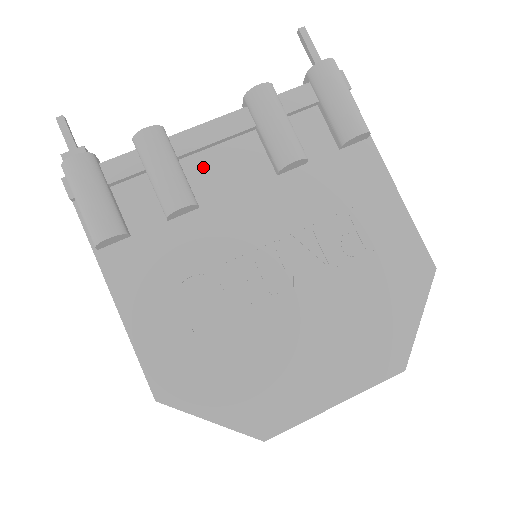
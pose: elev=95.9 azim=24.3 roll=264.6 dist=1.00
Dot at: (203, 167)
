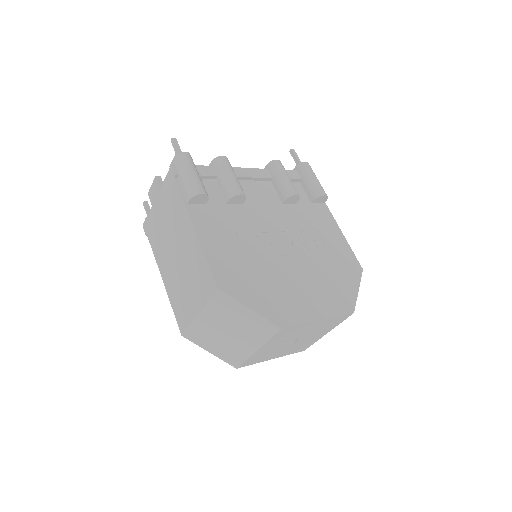
Dot at: (245, 187)
